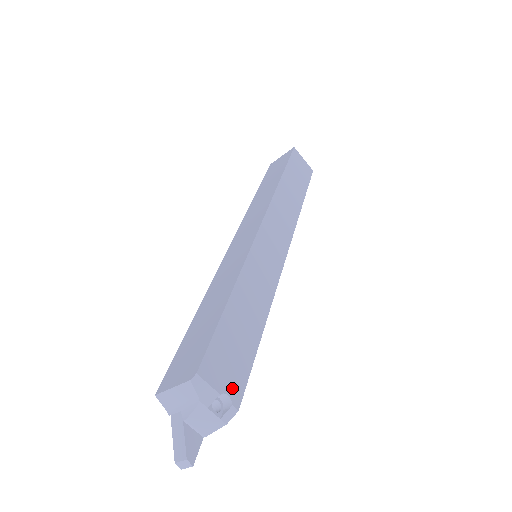
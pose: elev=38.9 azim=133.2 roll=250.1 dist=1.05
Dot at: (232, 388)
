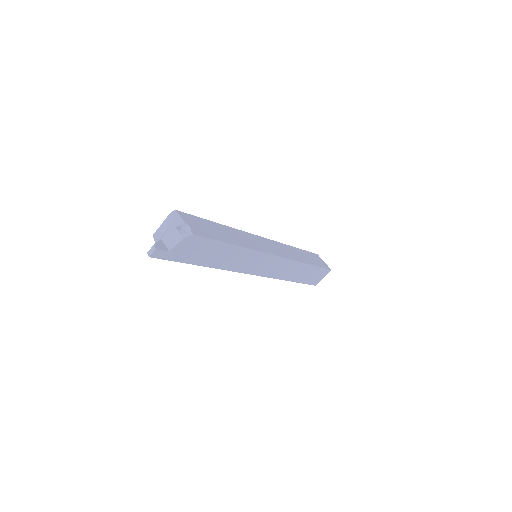
Dot at: (195, 229)
